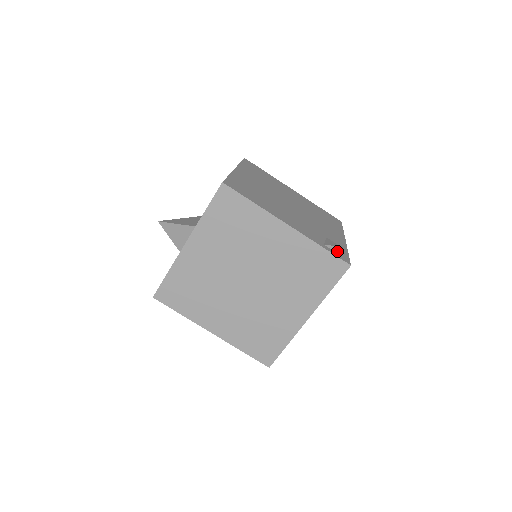
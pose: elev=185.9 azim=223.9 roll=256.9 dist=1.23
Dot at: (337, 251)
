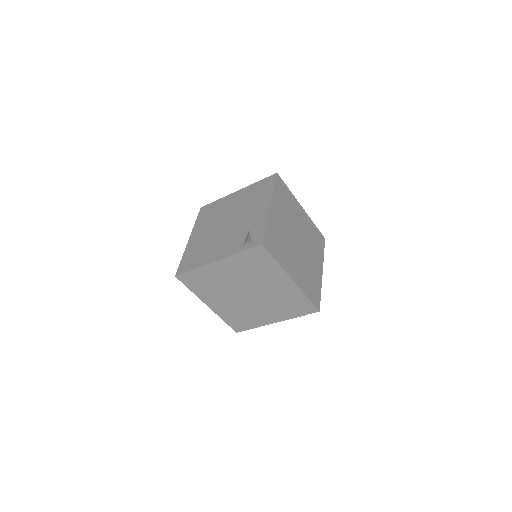
Dot at: (254, 239)
